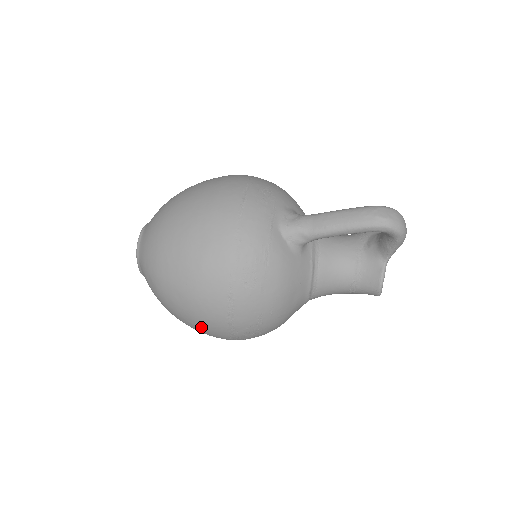
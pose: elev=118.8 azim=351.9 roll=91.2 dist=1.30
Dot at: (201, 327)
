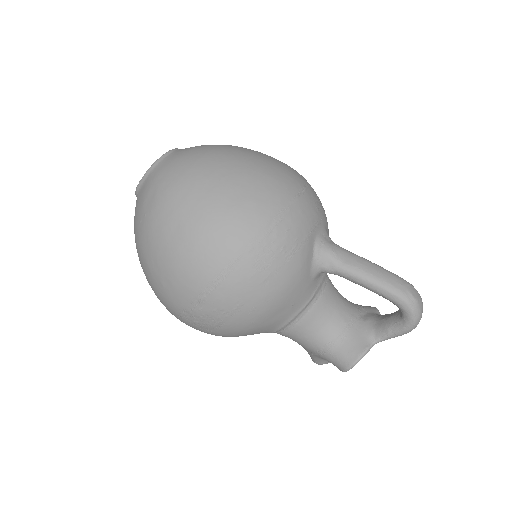
Dot at: (168, 277)
